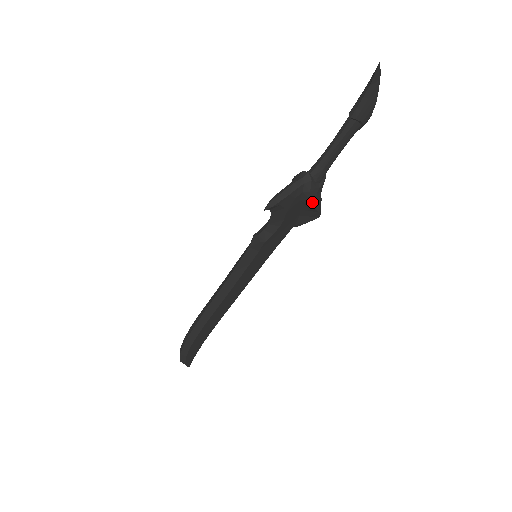
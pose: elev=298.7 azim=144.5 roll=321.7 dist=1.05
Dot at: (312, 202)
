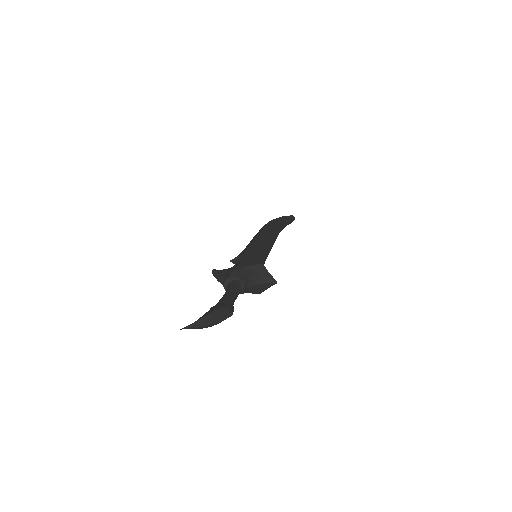
Dot at: occluded
